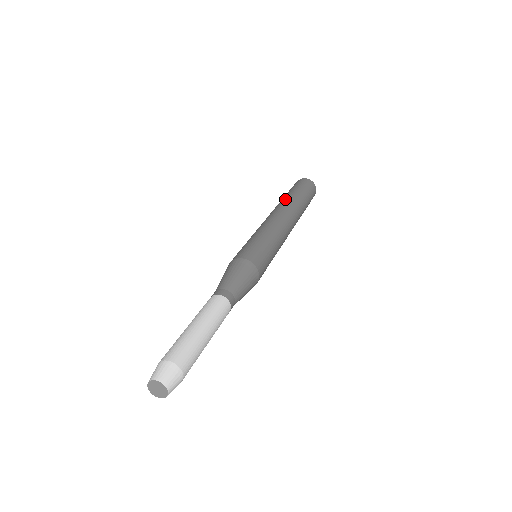
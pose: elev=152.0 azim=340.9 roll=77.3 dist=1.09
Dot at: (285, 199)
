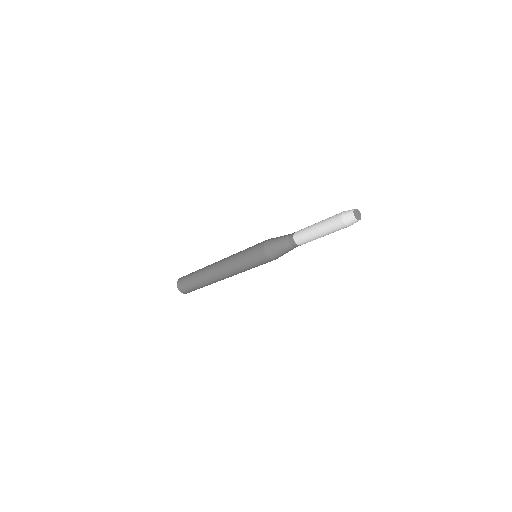
Dot at: (206, 266)
